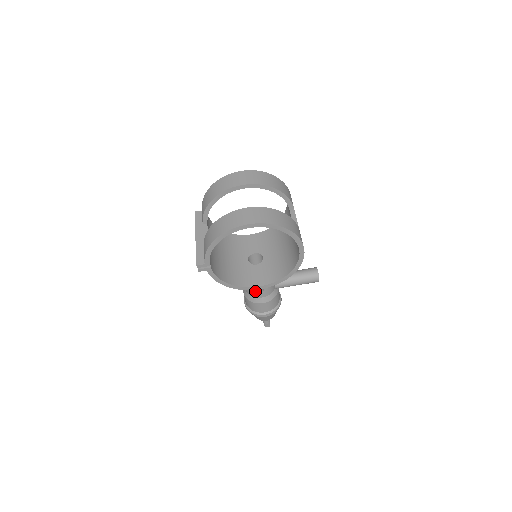
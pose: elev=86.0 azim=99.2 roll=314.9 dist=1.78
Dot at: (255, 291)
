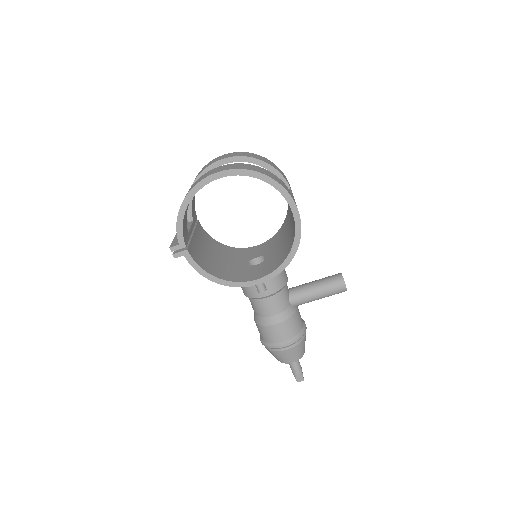
Dot at: (262, 305)
